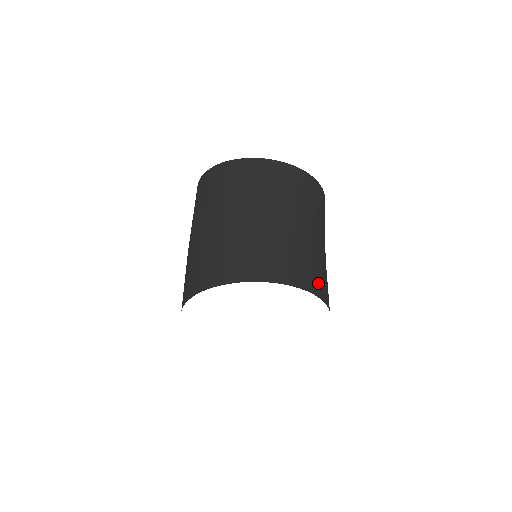
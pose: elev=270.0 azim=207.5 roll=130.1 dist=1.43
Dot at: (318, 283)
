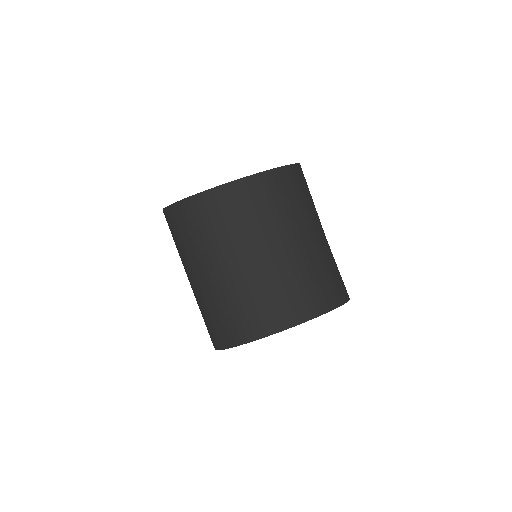
Dot at: (320, 296)
